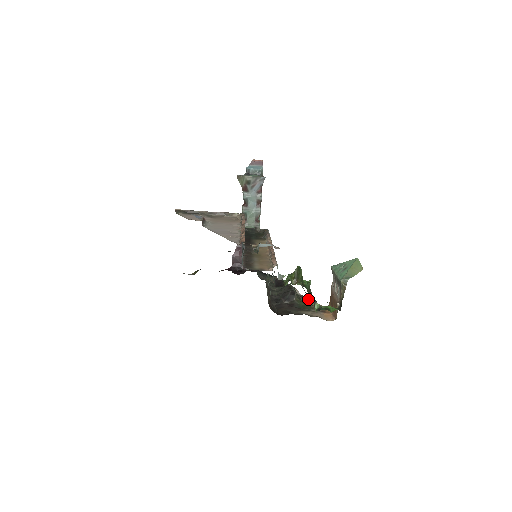
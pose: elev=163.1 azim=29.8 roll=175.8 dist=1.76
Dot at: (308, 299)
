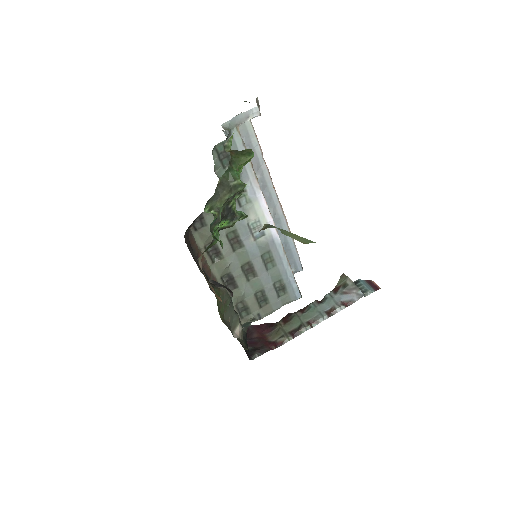
Dot at: occluded
